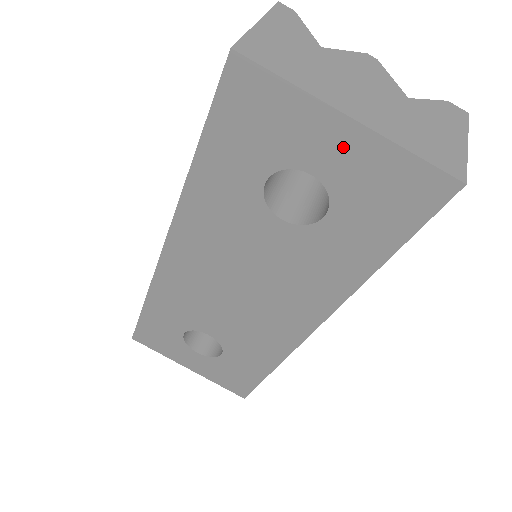
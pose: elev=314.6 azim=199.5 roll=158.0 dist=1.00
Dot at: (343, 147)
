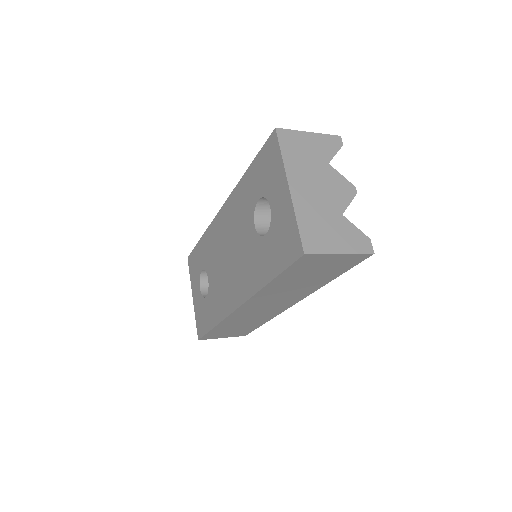
Dot at: (282, 201)
